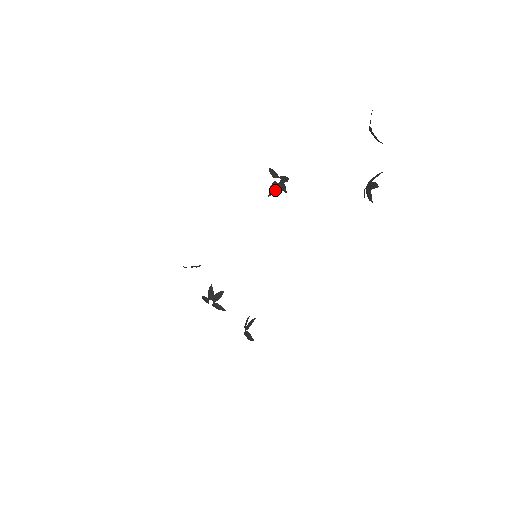
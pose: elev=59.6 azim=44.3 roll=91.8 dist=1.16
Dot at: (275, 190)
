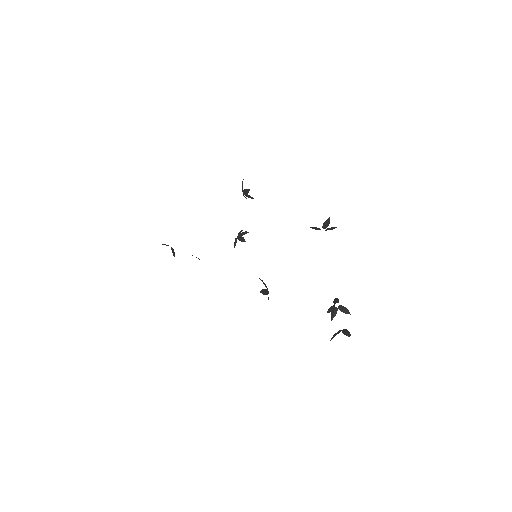
Dot at: (316, 229)
